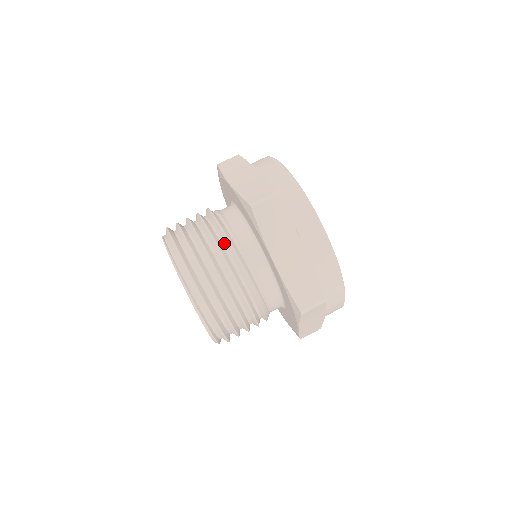
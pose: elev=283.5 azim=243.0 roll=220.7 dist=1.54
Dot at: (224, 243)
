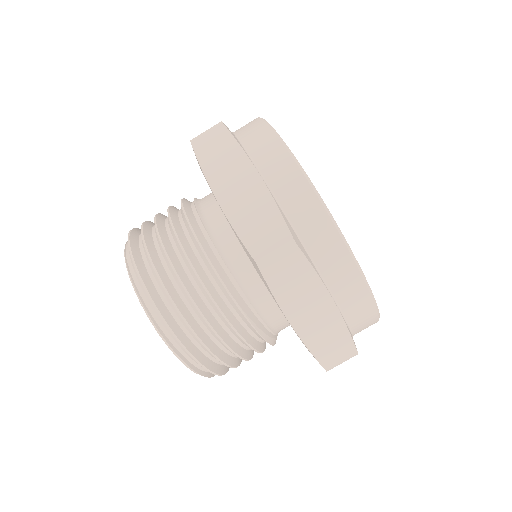
Dot at: (217, 283)
